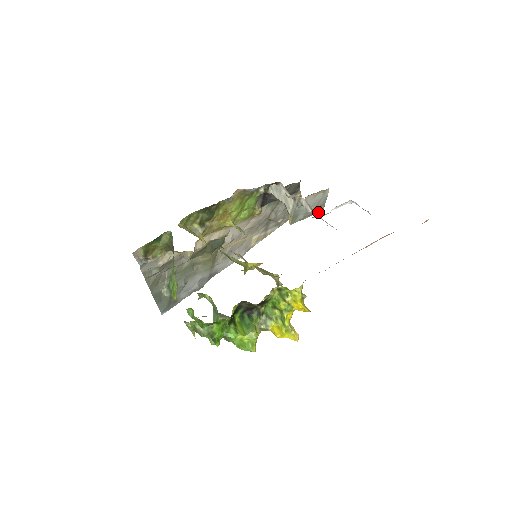
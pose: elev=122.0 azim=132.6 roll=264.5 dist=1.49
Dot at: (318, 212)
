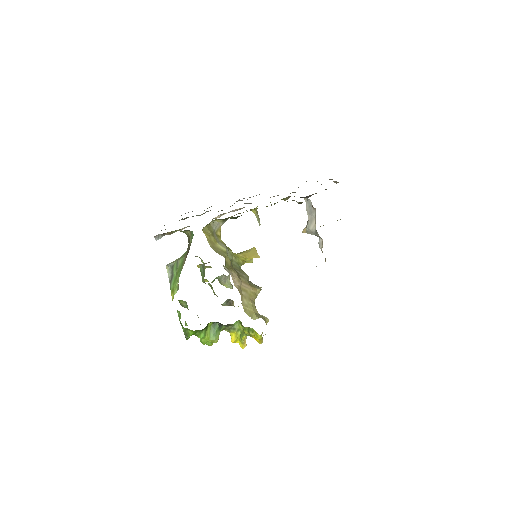
Dot at: occluded
